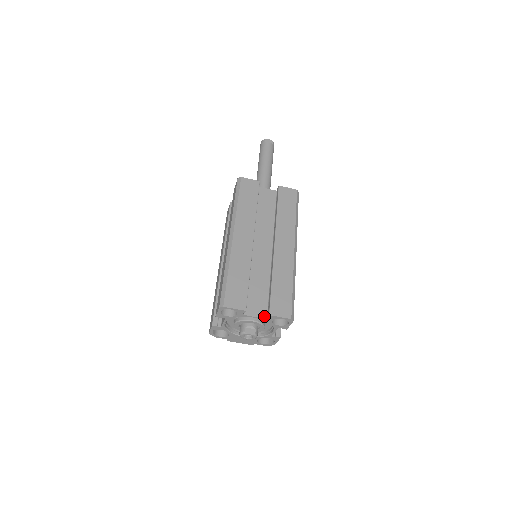
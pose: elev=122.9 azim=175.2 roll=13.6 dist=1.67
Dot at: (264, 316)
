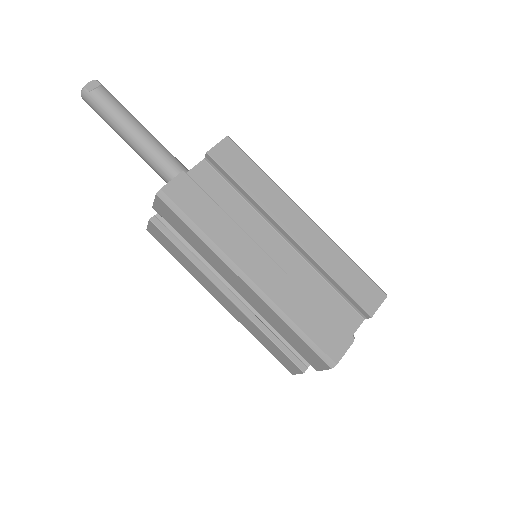
Dot at: (360, 320)
